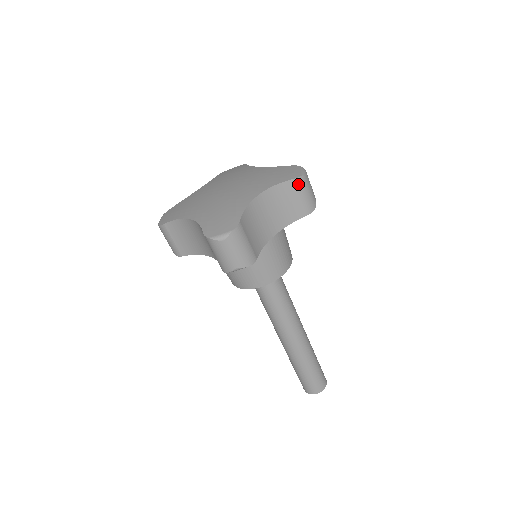
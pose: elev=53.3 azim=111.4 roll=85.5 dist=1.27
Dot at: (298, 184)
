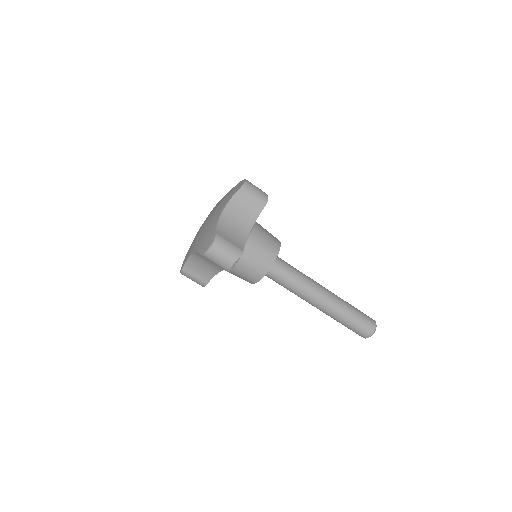
Dot at: (244, 190)
